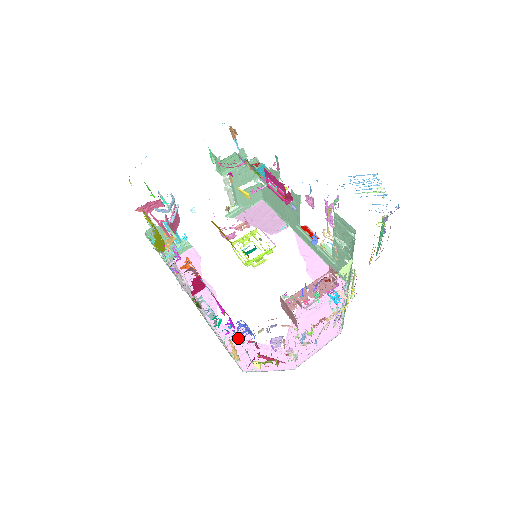
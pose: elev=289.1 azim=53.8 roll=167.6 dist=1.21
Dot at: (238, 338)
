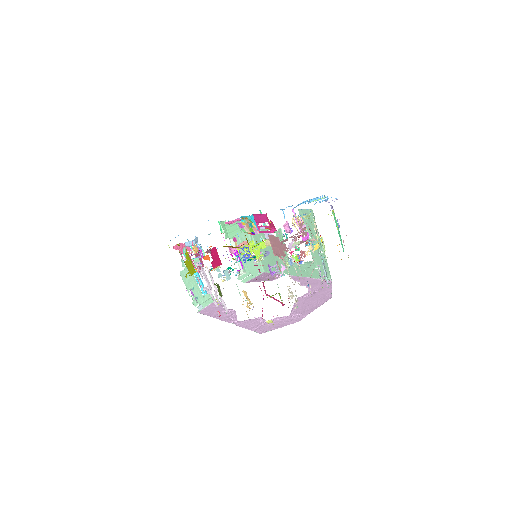
Dot at: (244, 260)
